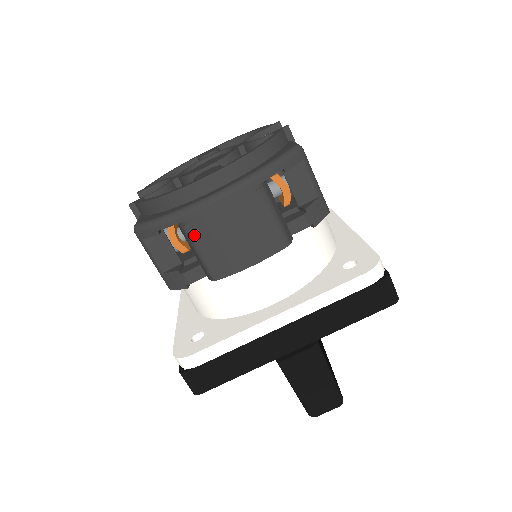
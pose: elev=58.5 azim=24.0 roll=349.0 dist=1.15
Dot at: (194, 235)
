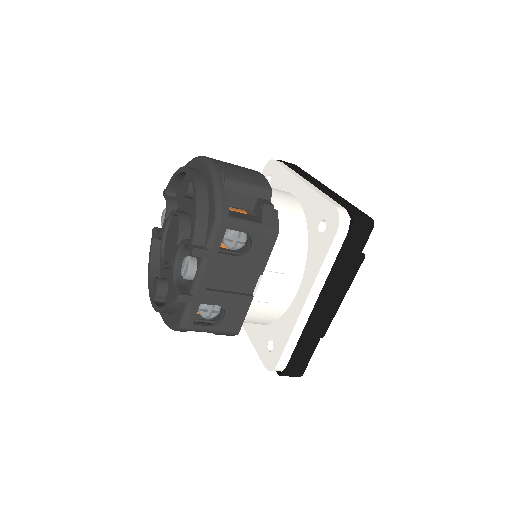
Dot at: occluded
